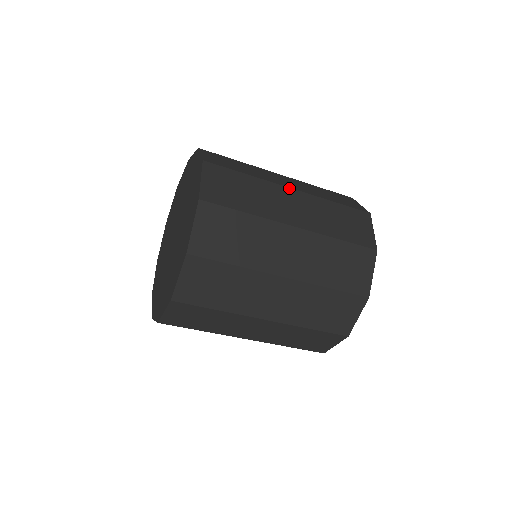
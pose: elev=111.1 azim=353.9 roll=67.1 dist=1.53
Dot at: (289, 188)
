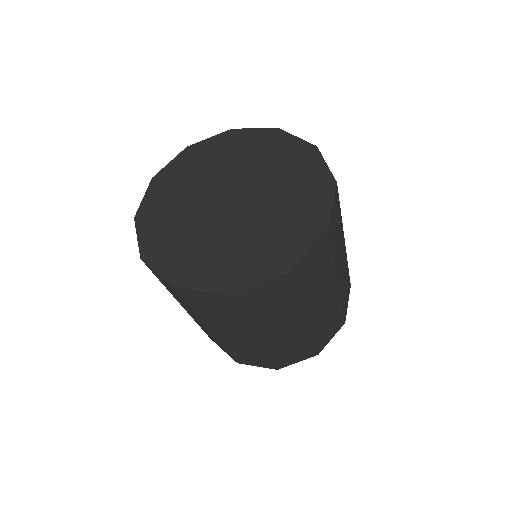
Dot at: (337, 283)
